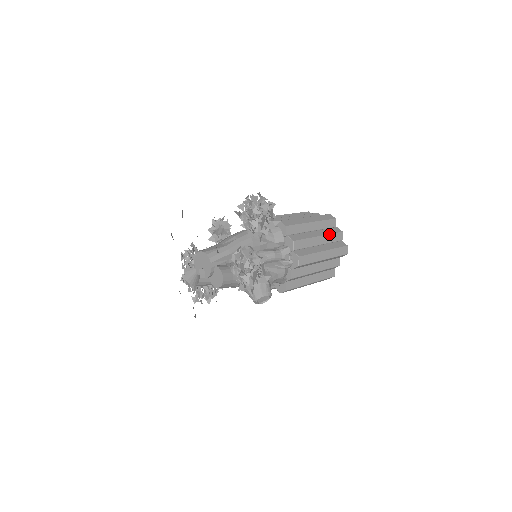
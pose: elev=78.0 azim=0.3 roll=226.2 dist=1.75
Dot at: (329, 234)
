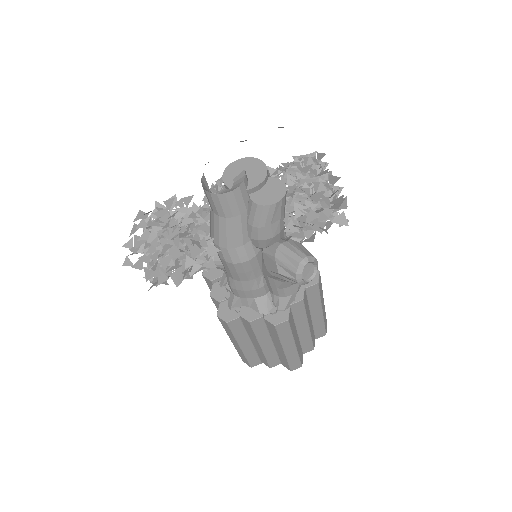
Dot at: occluded
